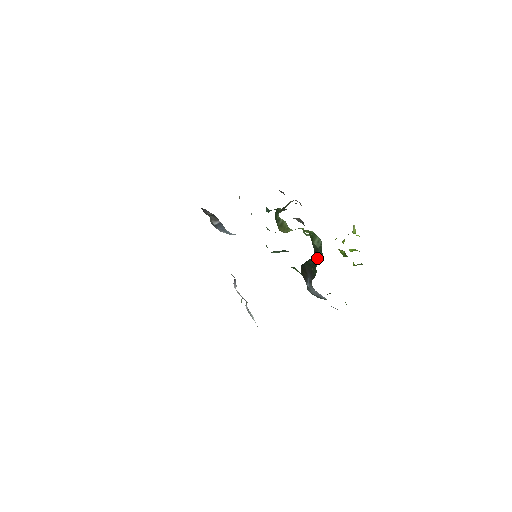
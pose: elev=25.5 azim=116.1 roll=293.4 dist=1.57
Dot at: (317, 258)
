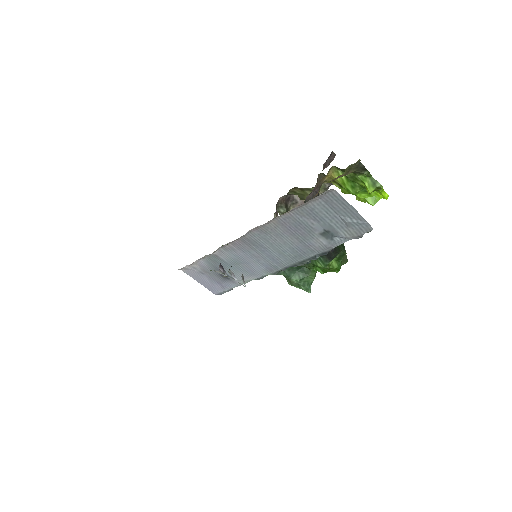
Dot at: occluded
